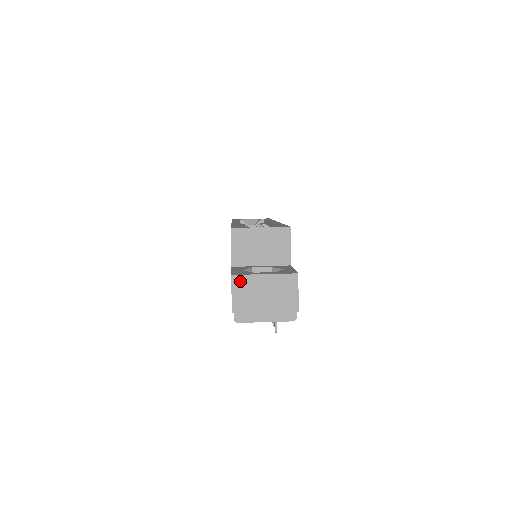
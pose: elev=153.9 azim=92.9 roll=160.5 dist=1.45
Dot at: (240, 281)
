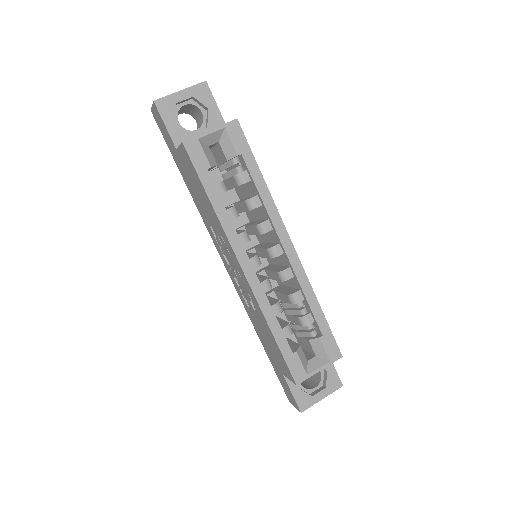
Dot at: (305, 408)
